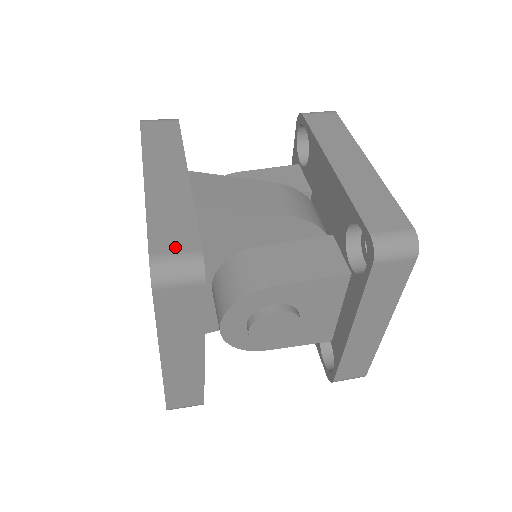
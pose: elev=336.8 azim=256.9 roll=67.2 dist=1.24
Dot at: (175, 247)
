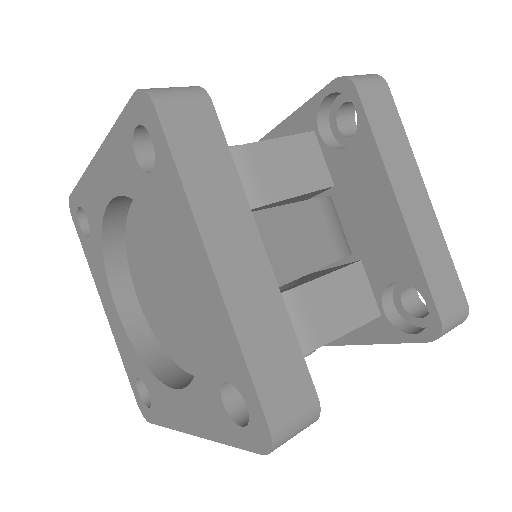
Dot at: (292, 403)
